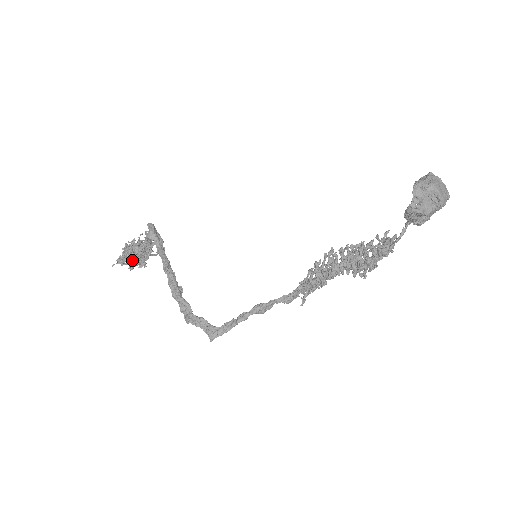
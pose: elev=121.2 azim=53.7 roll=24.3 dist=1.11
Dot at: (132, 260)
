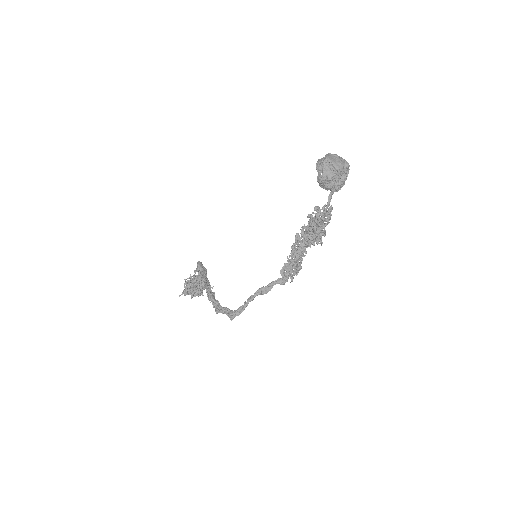
Dot at: (191, 290)
